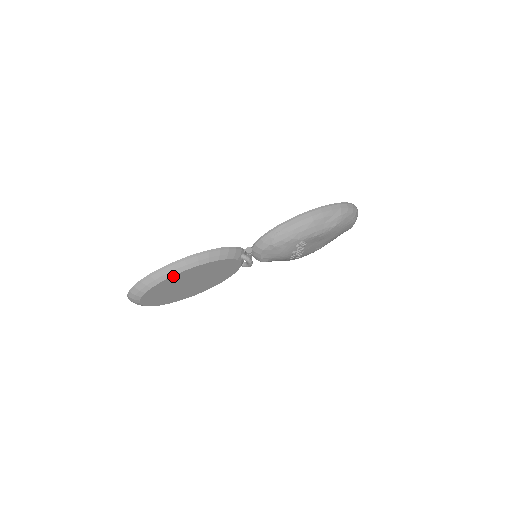
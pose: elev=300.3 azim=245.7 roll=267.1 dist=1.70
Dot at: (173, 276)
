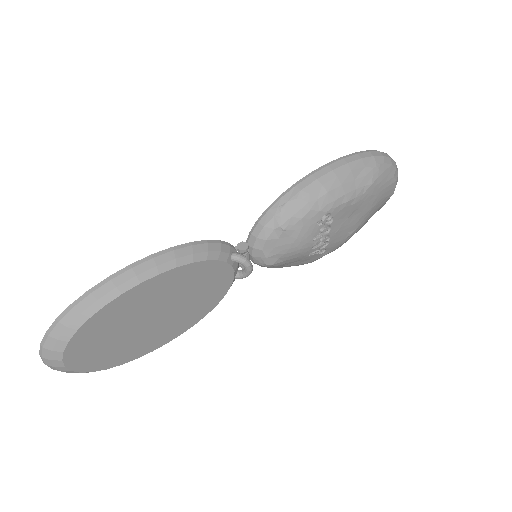
Dot at: (114, 300)
